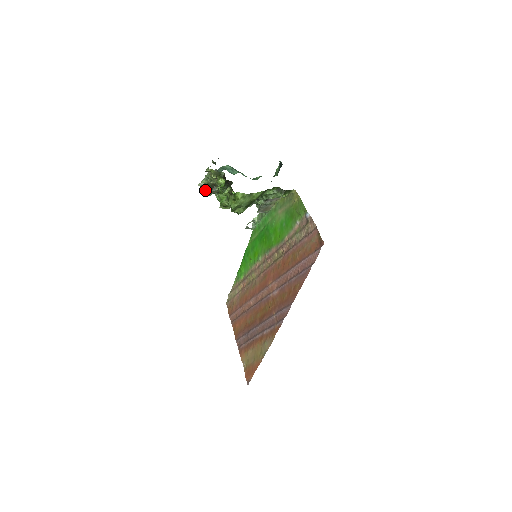
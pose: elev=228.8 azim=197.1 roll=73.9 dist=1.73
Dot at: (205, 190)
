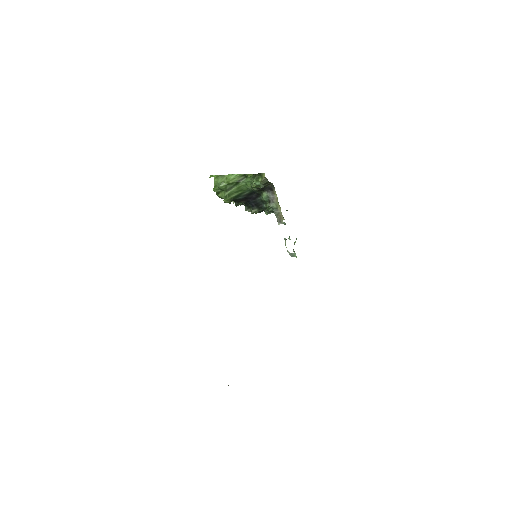
Dot at: occluded
